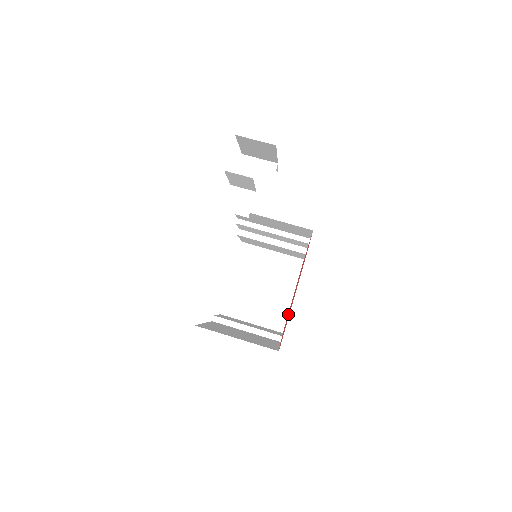
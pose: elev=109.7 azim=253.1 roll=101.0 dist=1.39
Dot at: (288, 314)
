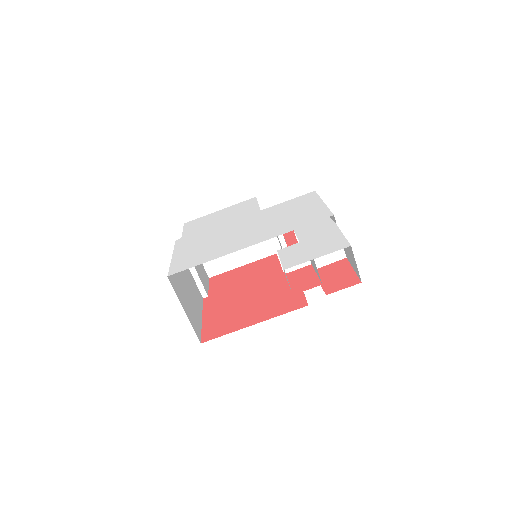
Dot at: (228, 289)
